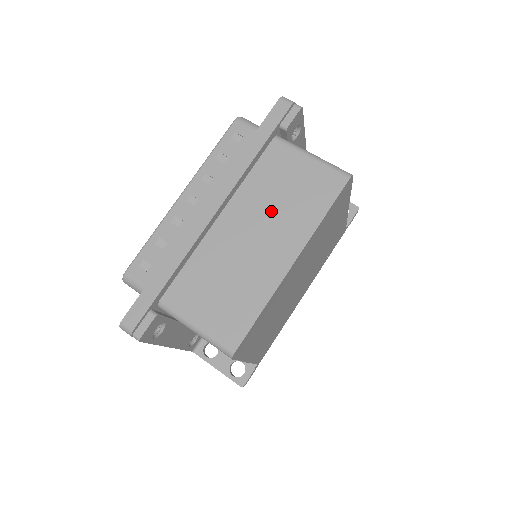
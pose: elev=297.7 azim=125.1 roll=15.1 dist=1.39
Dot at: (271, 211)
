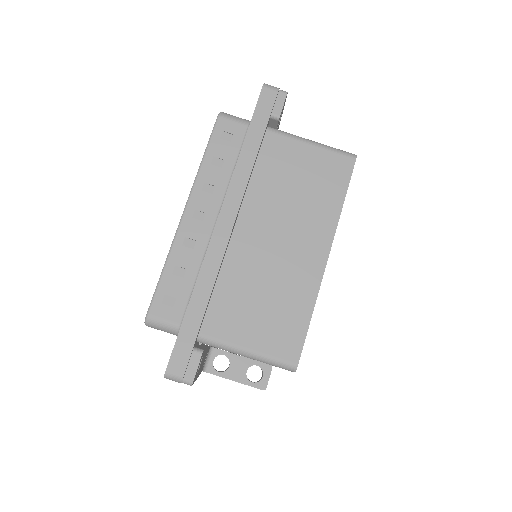
Dot at: (288, 209)
